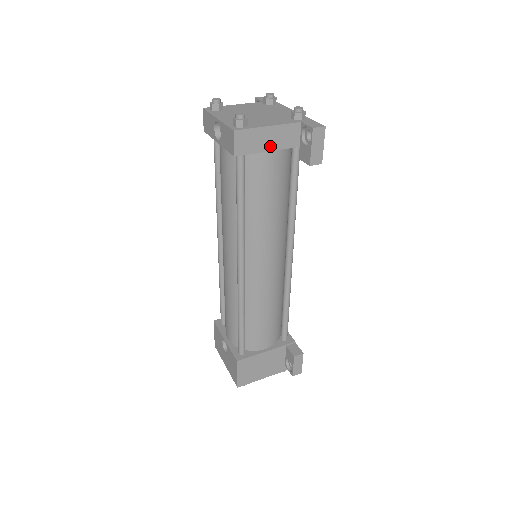
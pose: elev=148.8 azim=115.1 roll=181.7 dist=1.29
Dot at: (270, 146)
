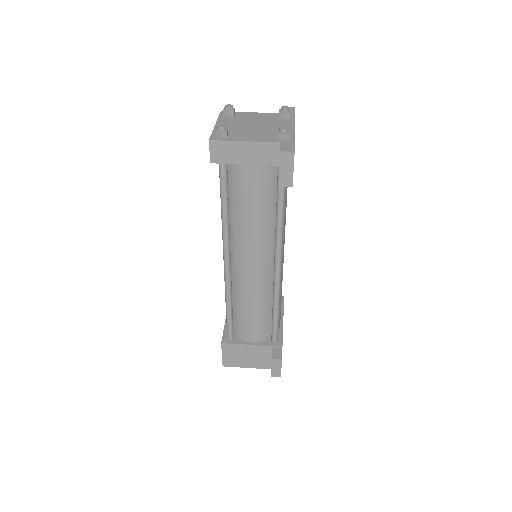
Dot at: (247, 160)
